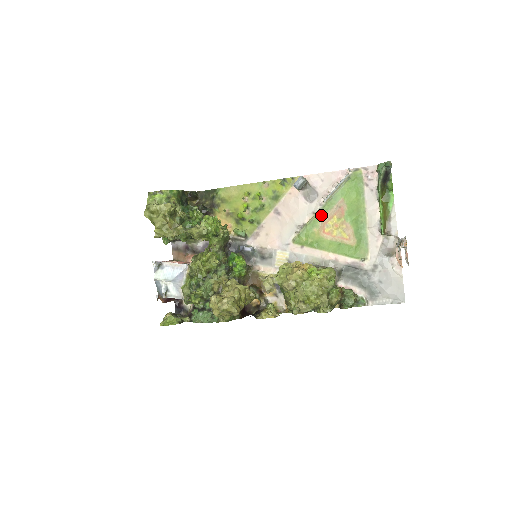
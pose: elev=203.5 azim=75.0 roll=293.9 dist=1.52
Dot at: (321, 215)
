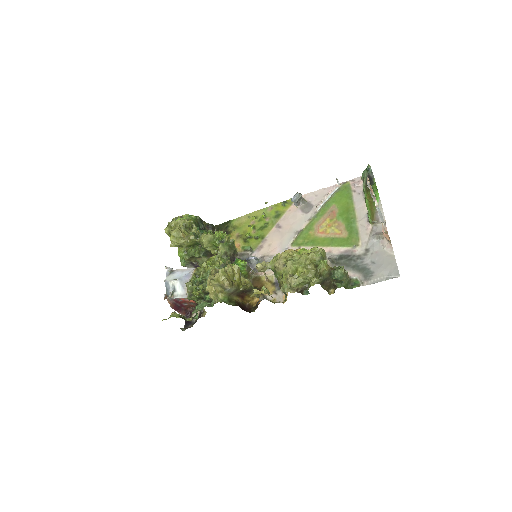
Dot at: (316, 220)
